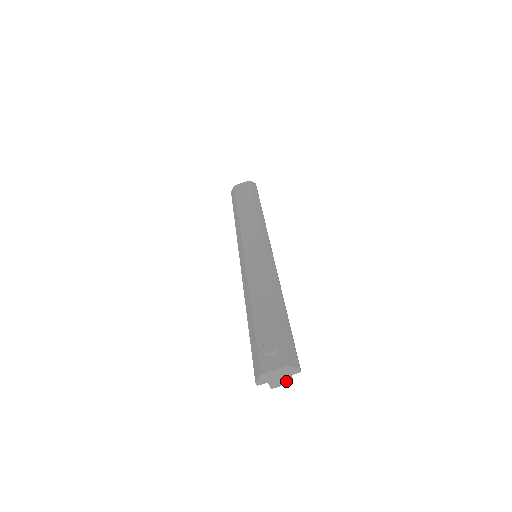
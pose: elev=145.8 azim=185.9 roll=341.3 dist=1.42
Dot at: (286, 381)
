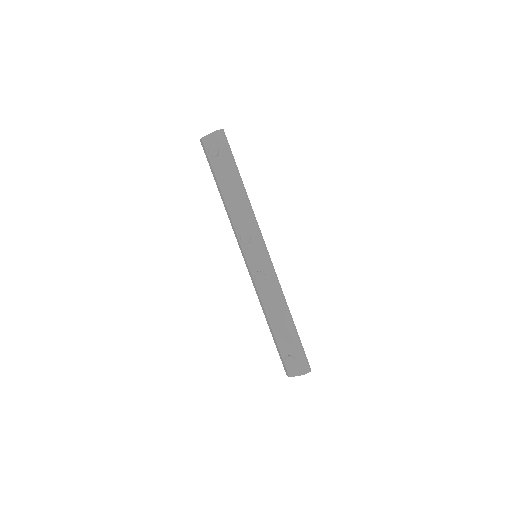
Dot at: occluded
